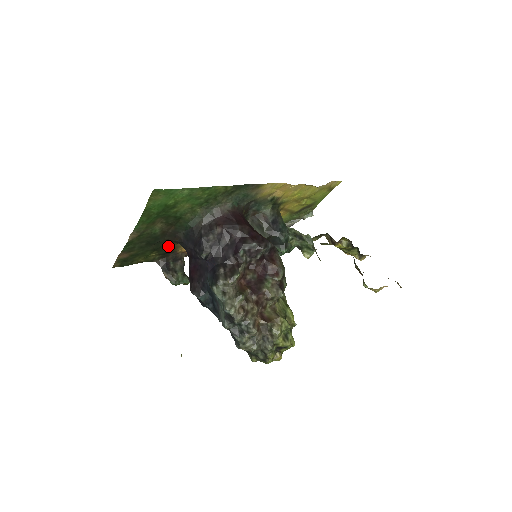
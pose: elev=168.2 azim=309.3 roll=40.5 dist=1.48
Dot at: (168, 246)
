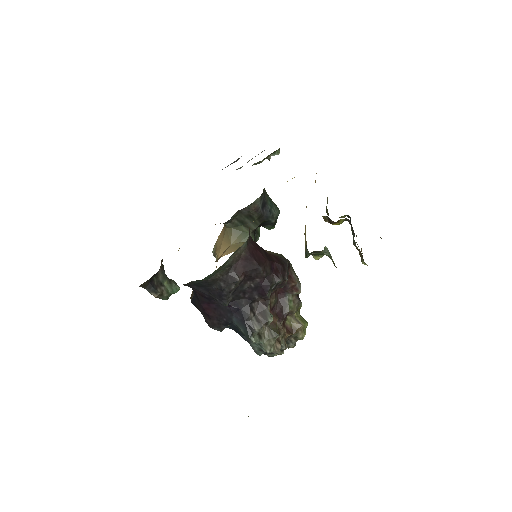
Dot at: occluded
